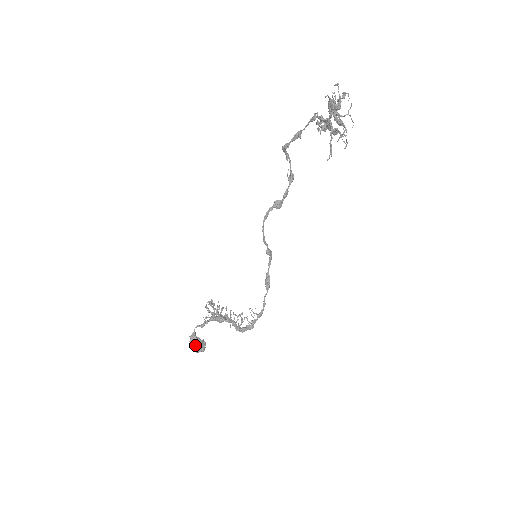
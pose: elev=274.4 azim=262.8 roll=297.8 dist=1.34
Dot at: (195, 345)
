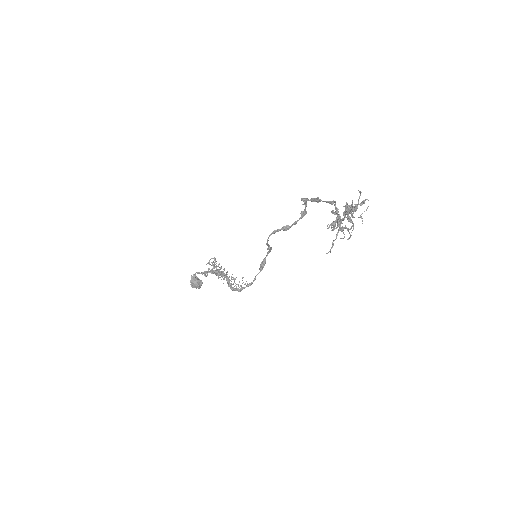
Dot at: (194, 284)
